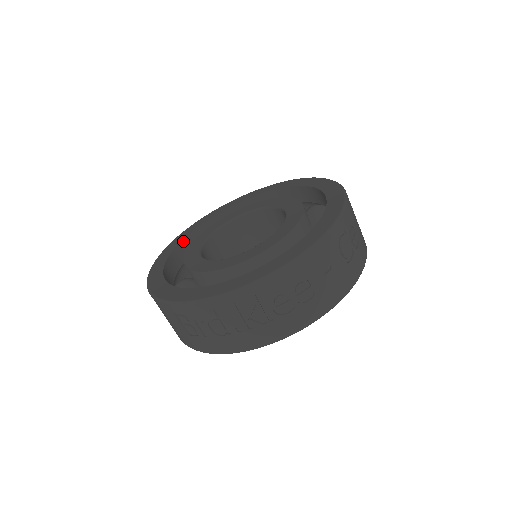
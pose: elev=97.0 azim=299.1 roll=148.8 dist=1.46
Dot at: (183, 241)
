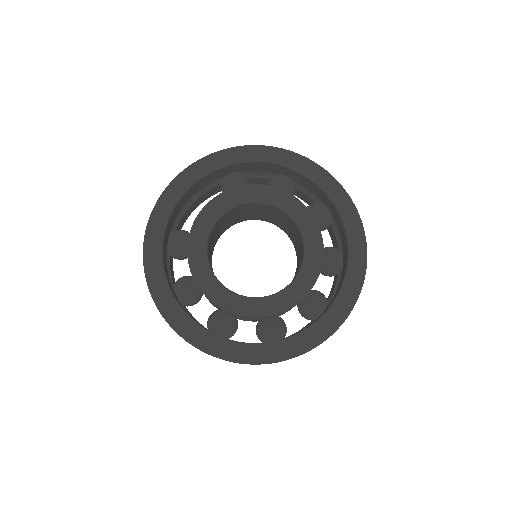
Dot at: (205, 177)
